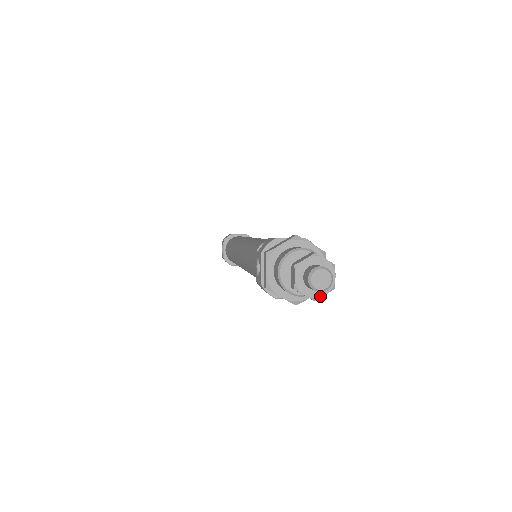
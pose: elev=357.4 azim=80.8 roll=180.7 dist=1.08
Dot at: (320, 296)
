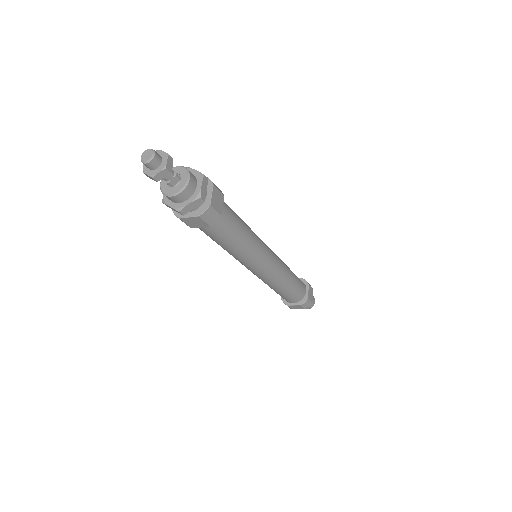
Dot at: (156, 174)
